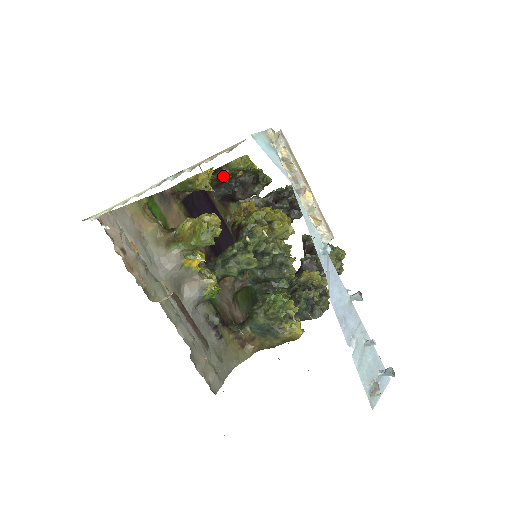
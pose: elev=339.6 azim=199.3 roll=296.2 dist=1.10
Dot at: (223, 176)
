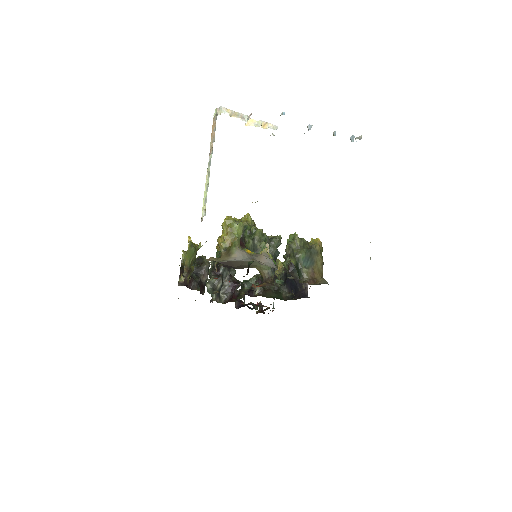
Dot at: occluded
